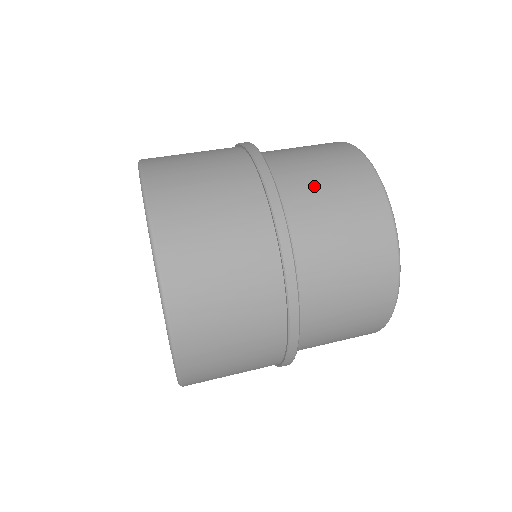
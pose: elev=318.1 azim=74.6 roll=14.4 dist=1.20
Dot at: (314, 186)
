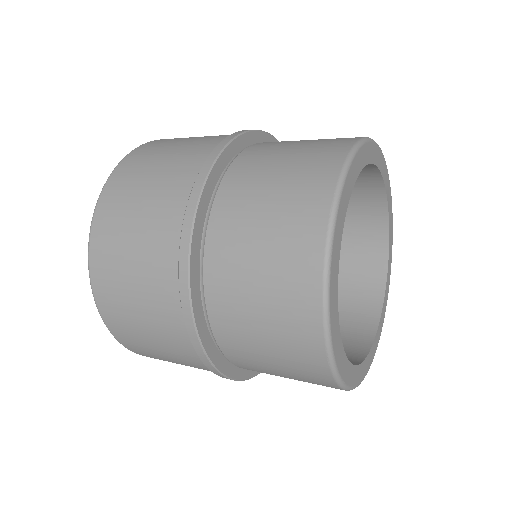
Dot at: (243, 237)
